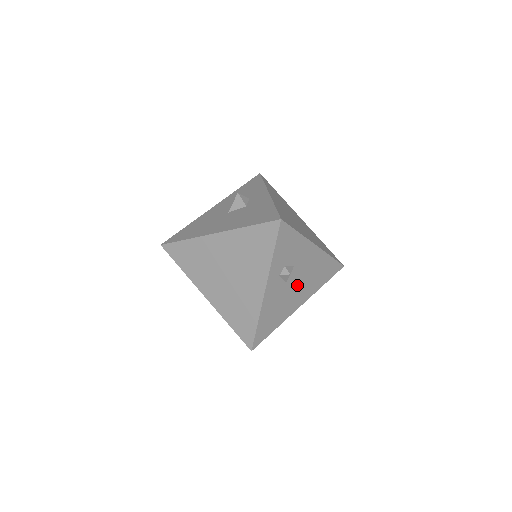
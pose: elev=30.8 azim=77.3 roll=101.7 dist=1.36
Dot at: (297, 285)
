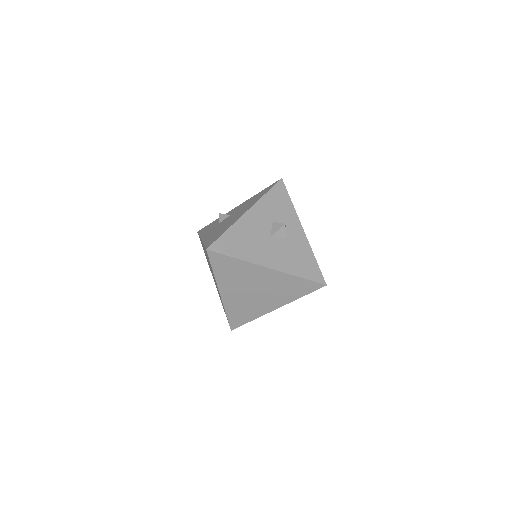
Dot at: occluded
